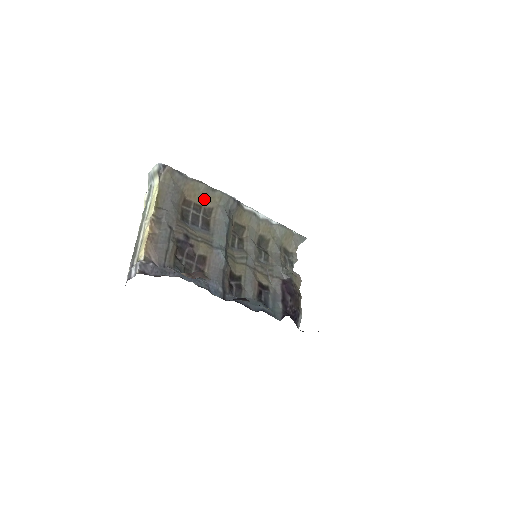
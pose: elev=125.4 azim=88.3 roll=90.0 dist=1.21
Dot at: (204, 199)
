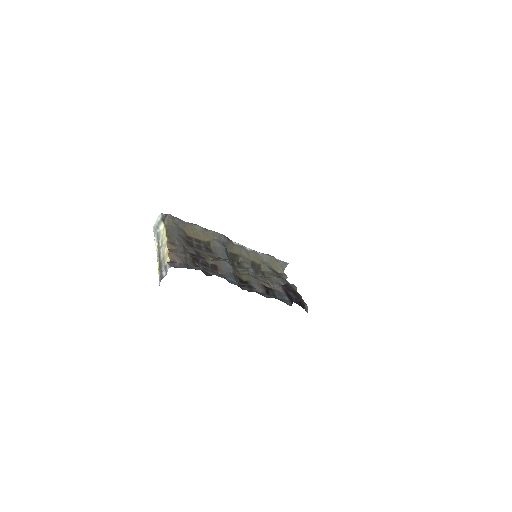
Dot at: (201, 236)
